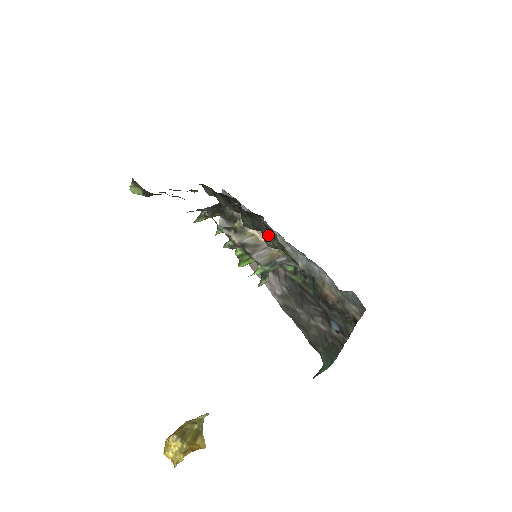
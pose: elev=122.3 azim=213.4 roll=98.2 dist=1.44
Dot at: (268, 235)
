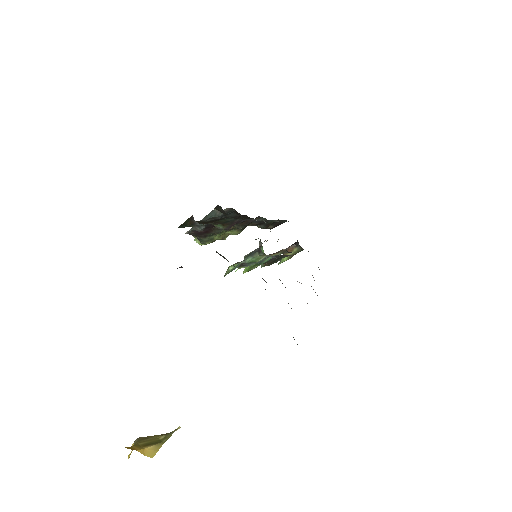
Dot at: occluded
